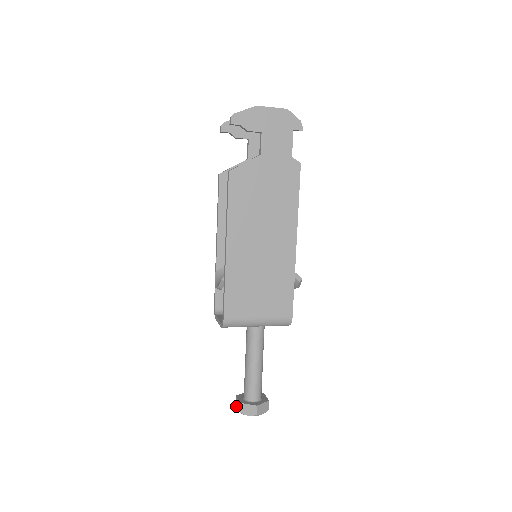
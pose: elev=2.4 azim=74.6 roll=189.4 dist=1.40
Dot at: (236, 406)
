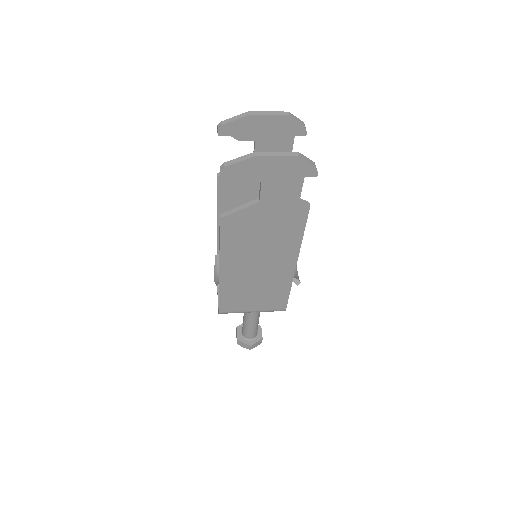
Dot at: (236, 333)
